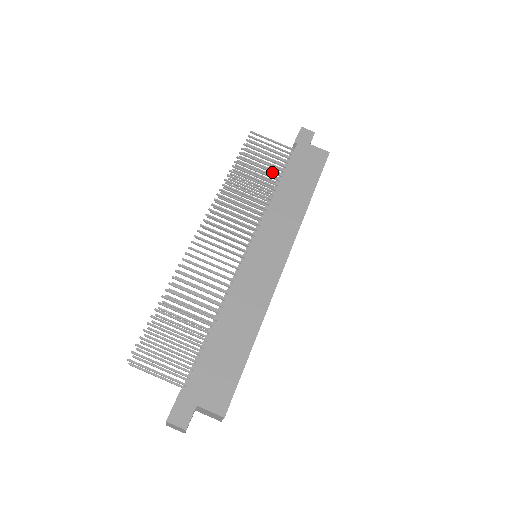
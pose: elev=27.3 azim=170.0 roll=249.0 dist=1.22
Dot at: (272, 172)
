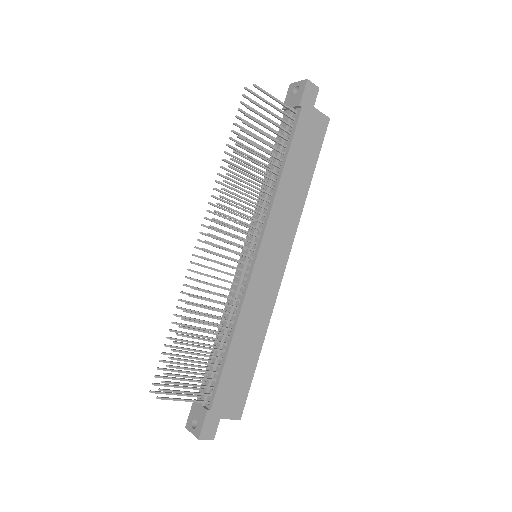
Dot at: (275, 149)
